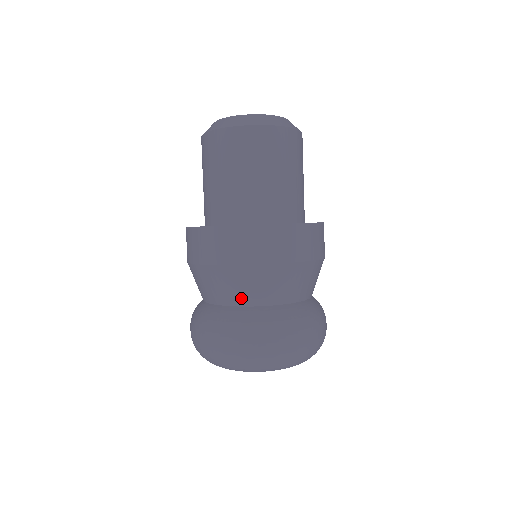
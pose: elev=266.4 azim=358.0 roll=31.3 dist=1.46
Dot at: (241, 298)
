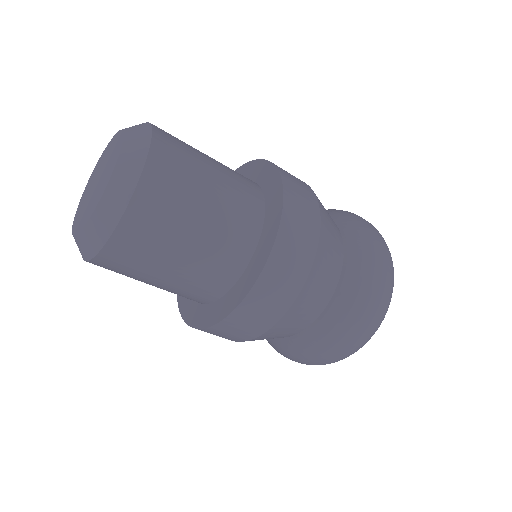
Dot at: (317, 310)
